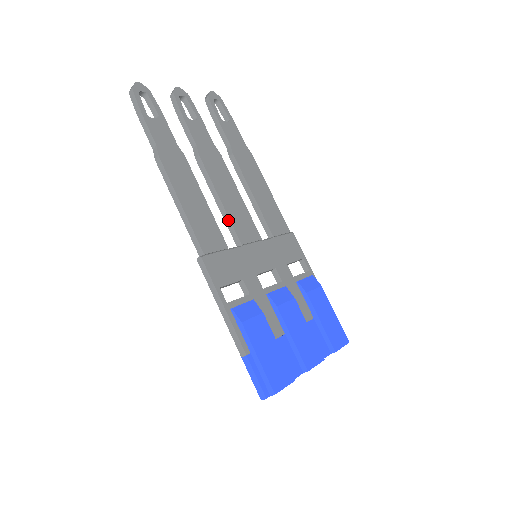
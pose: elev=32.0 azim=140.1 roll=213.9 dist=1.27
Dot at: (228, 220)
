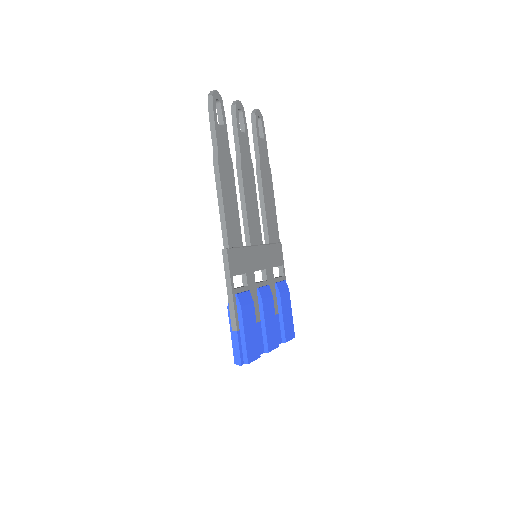
Dot at: (246, 223)
